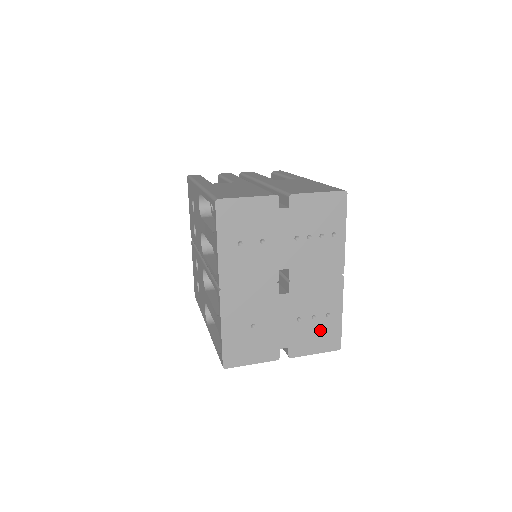
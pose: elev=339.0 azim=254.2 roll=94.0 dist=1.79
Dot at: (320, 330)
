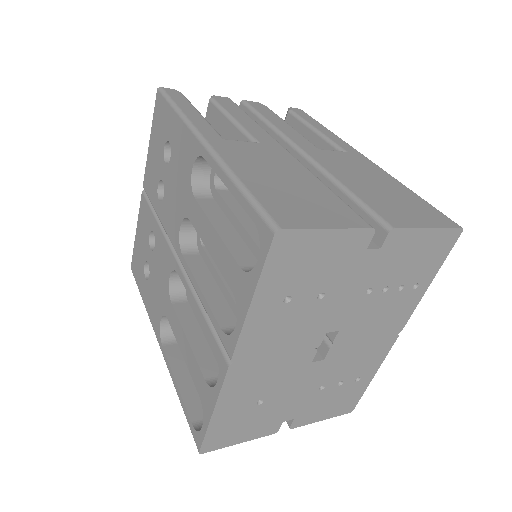
Dot at: (340, 396)
